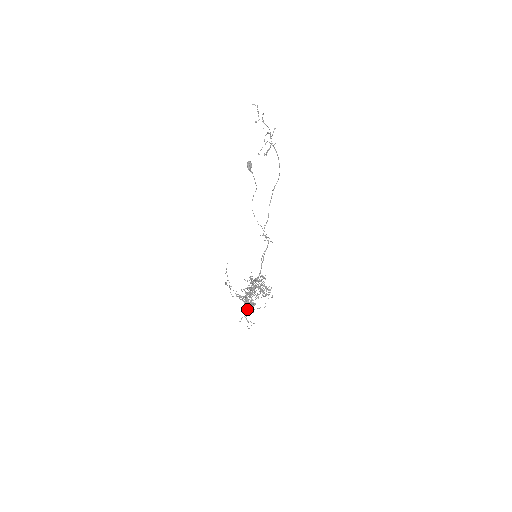
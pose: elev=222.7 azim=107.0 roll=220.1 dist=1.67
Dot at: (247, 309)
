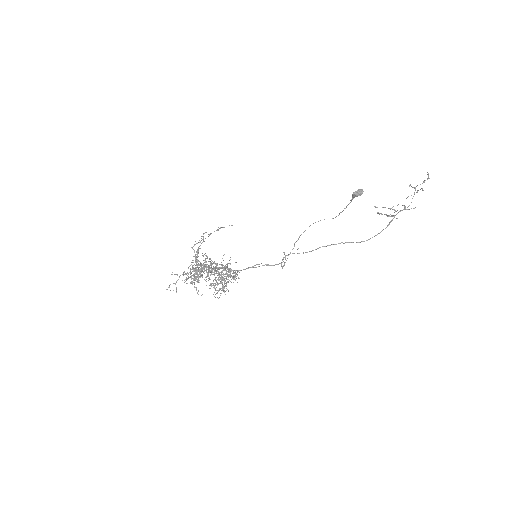
Dot at: occluded
